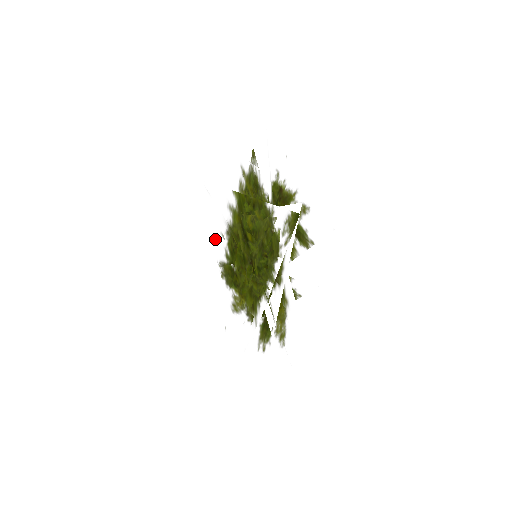
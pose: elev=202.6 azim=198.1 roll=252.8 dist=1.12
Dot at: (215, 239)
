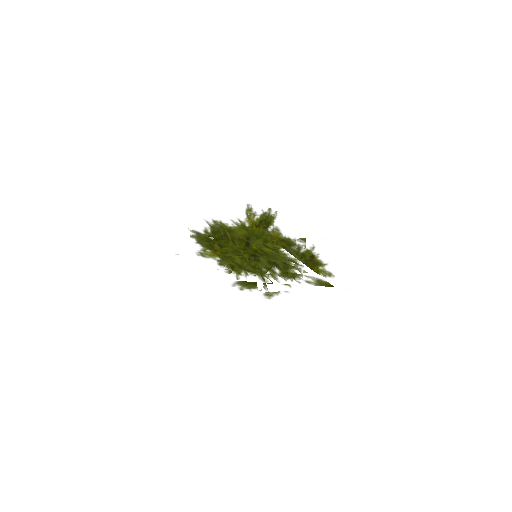
Dot at: (193, 218)
